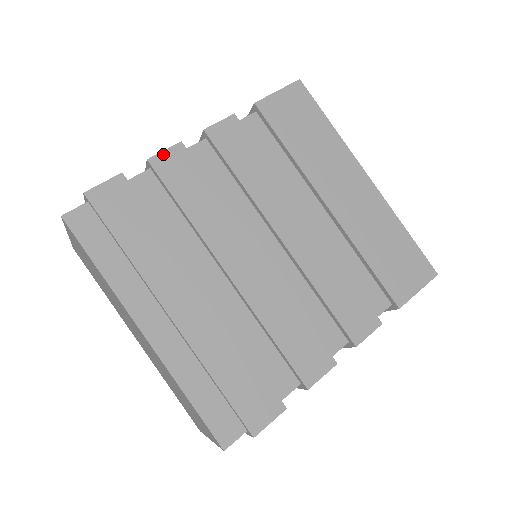
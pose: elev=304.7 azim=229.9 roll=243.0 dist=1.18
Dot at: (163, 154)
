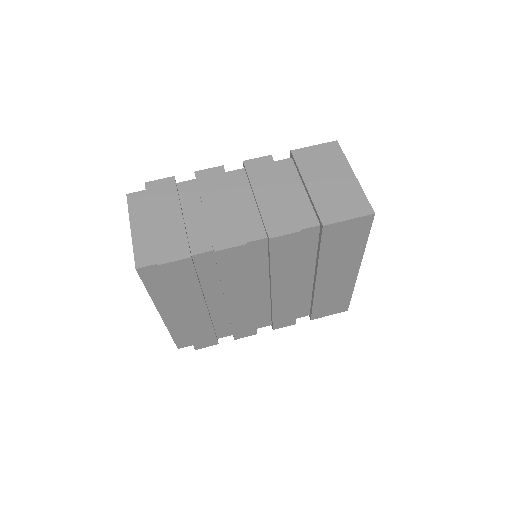
Dot at: (228, 250)
